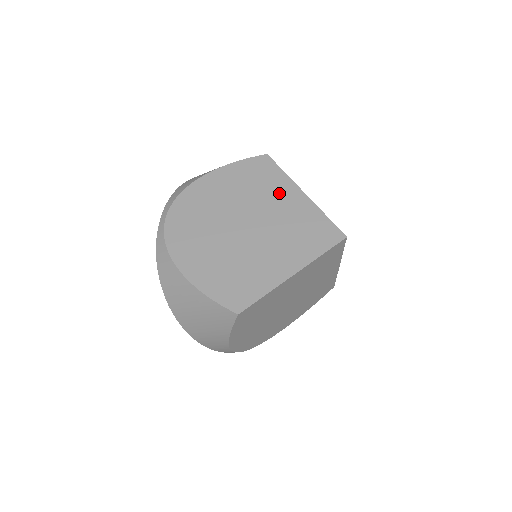
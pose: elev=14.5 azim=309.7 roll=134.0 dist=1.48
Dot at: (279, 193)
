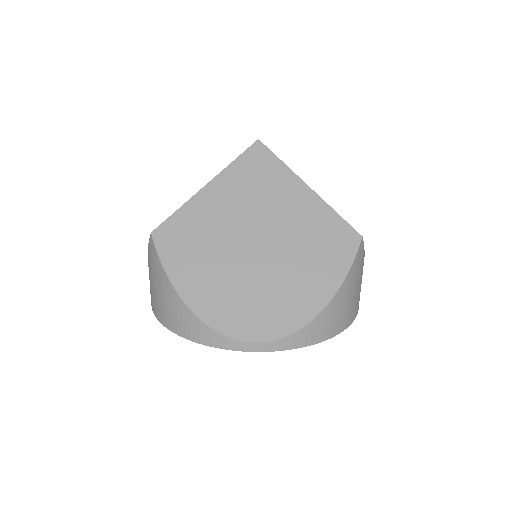
Dot at: occluded
